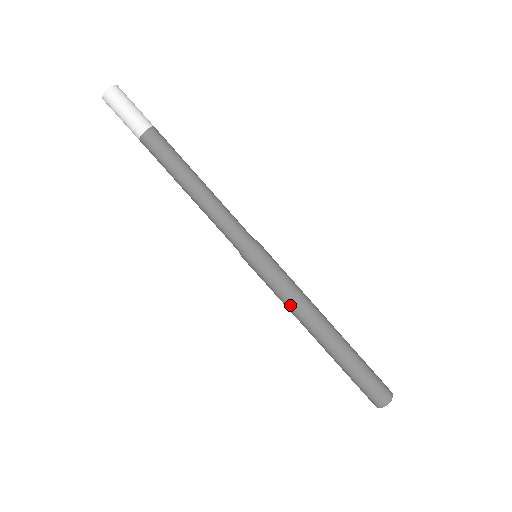
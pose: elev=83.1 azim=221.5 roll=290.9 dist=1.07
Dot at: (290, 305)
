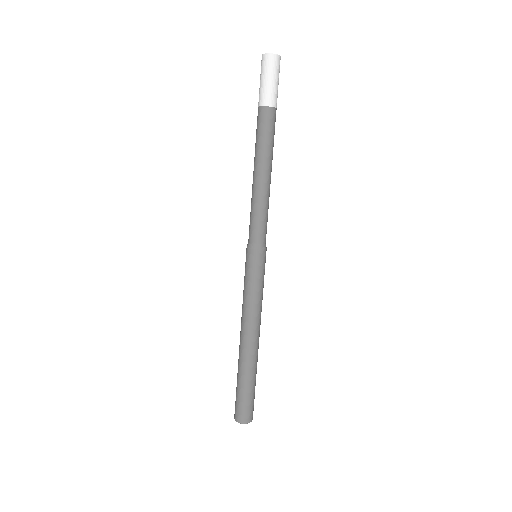
Dot at: (246, 308)
